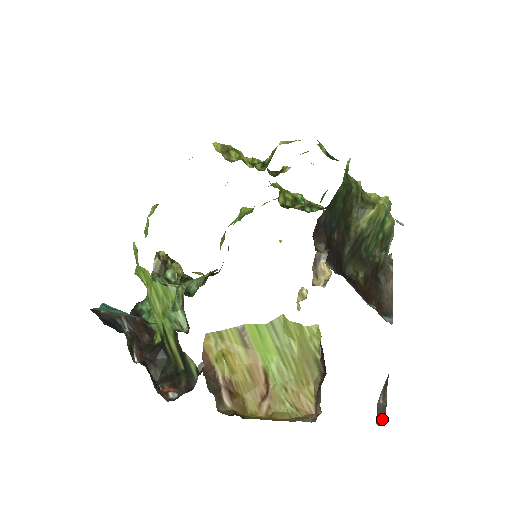
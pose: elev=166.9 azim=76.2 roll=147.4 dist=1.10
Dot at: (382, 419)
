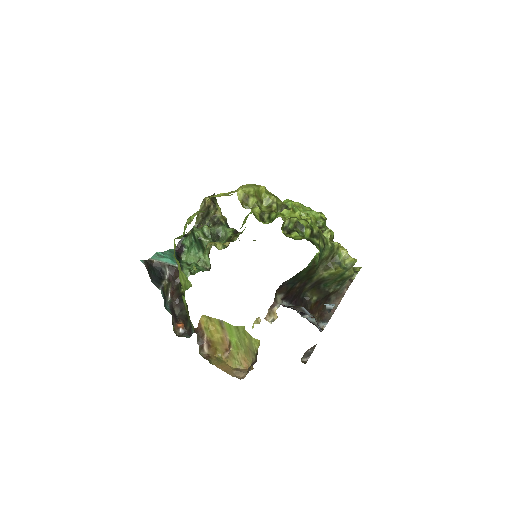
Dot at: (306, 358)
